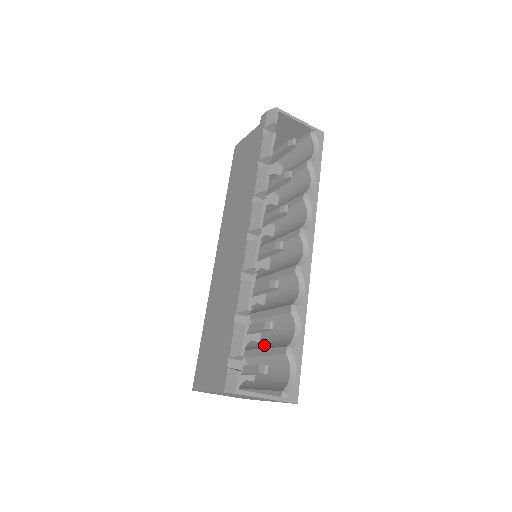
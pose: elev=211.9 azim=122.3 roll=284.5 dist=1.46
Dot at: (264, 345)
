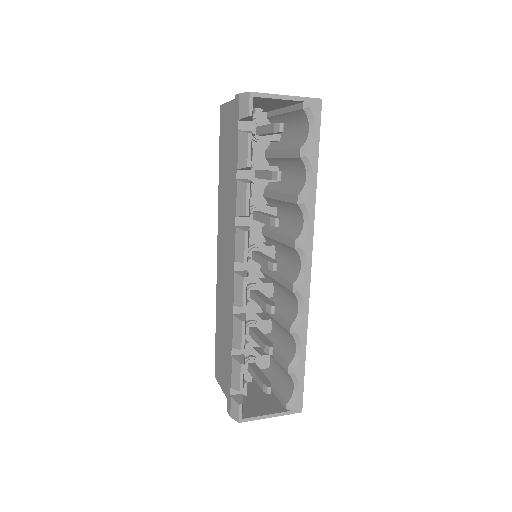
Dot at: (273, 343)
